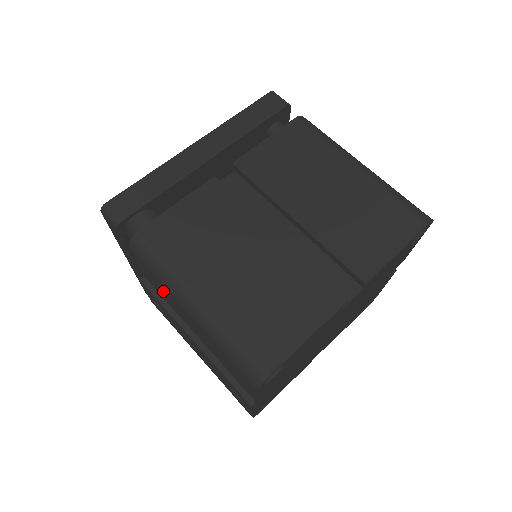
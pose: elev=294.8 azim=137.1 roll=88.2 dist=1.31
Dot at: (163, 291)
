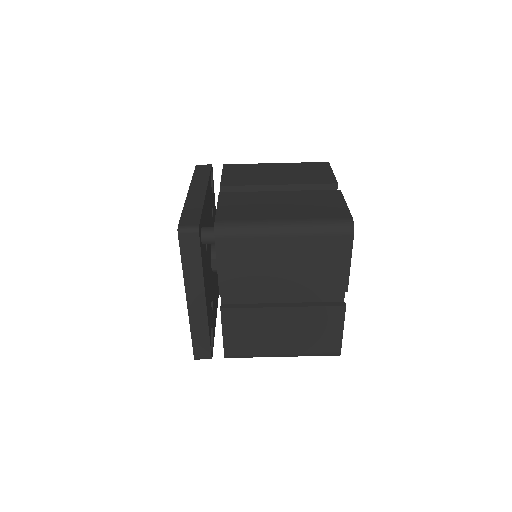
Dot at: occluded
